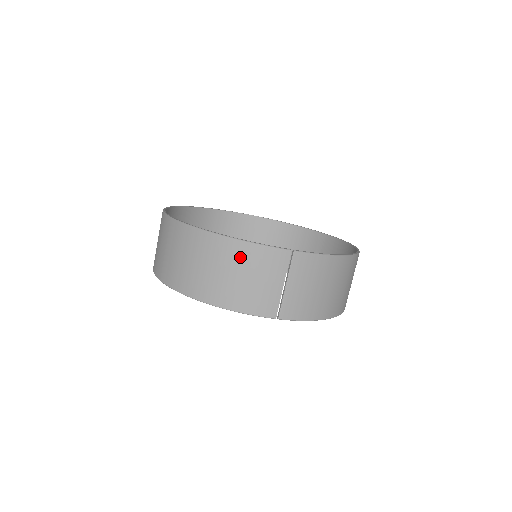
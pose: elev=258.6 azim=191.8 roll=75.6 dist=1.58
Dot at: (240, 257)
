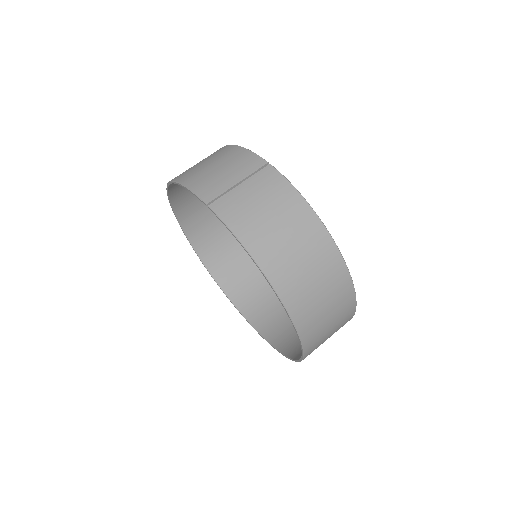
Dot at: (227, 154)
